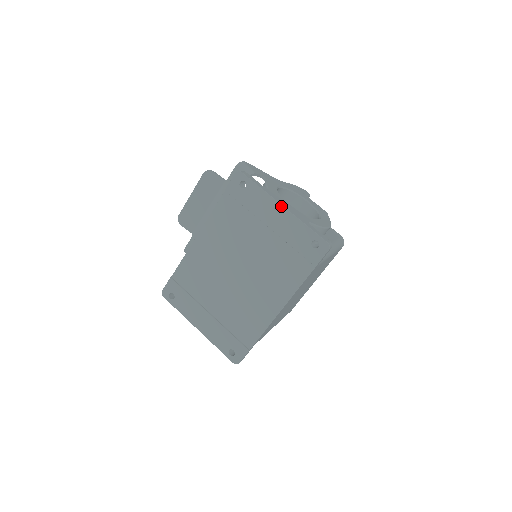
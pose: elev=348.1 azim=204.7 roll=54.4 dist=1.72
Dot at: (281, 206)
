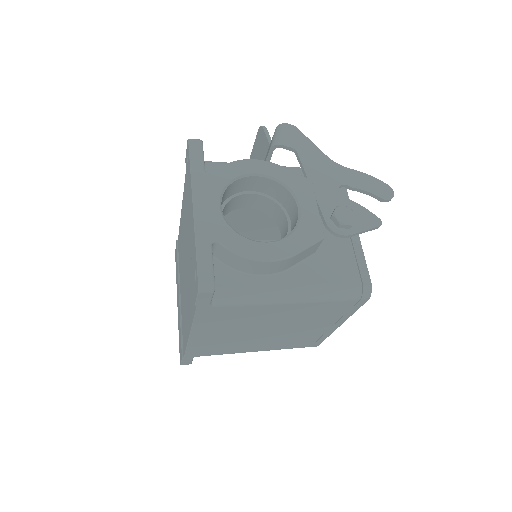
Dot at: (192, 204)
